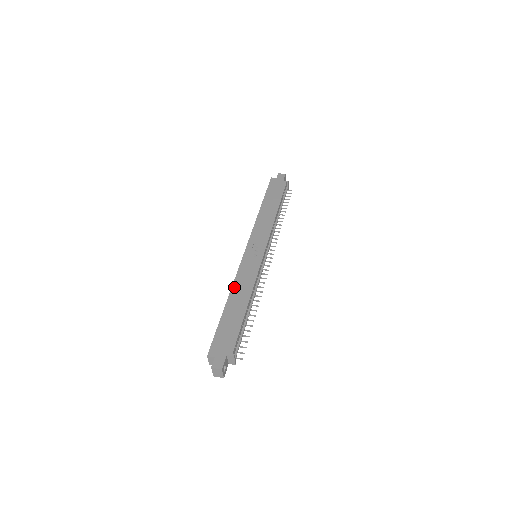
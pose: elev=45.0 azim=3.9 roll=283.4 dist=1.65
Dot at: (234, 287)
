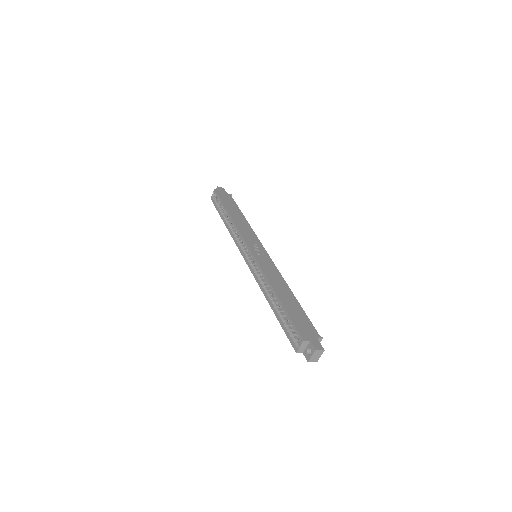
Dot at: (270, 280)
